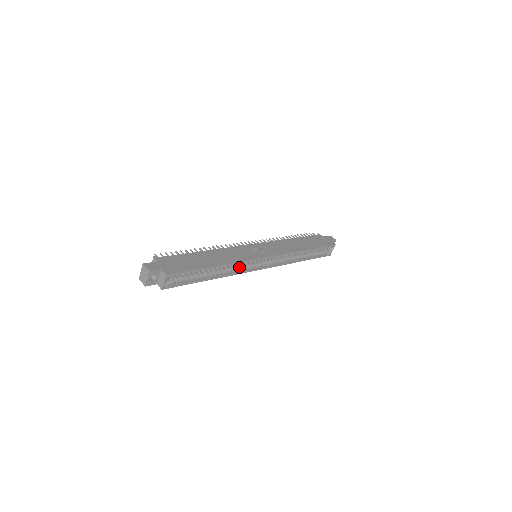
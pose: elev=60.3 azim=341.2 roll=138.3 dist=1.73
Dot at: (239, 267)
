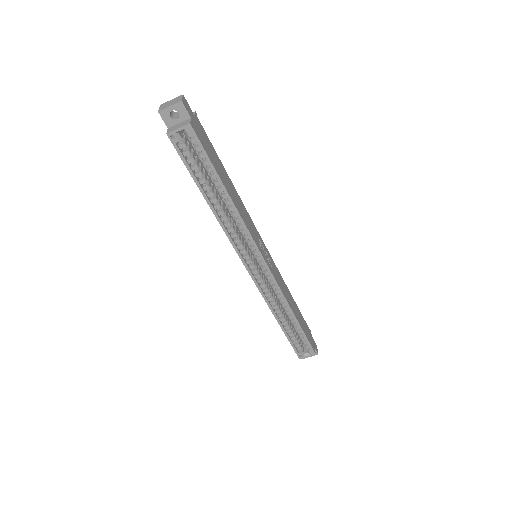
Dot at: (237, 235)
